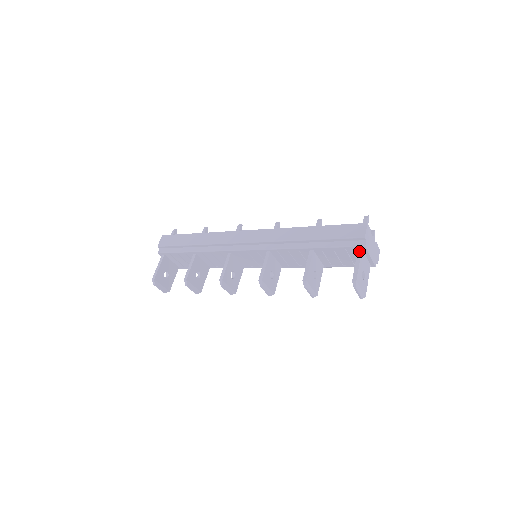
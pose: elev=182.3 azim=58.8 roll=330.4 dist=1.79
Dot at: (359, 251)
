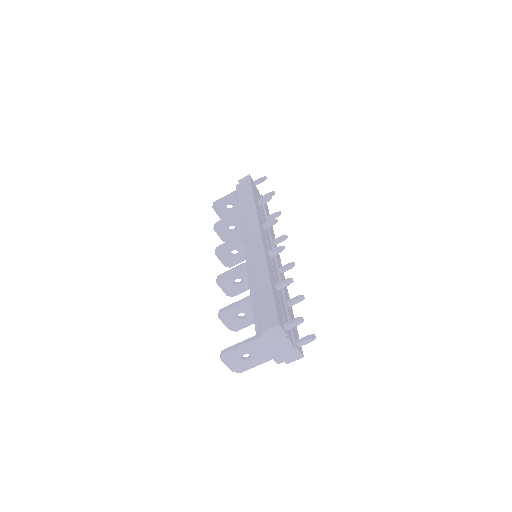
Dot at: (254, 337)
